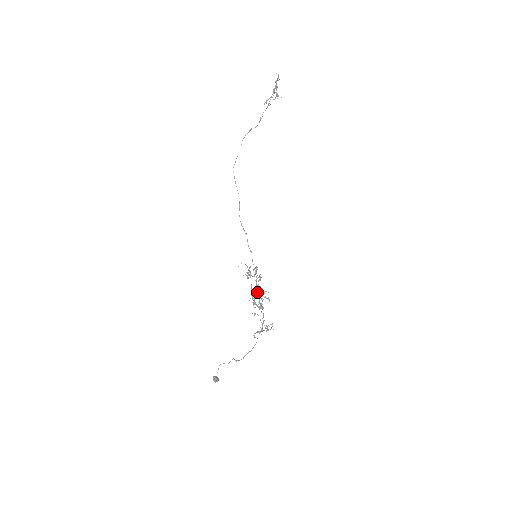
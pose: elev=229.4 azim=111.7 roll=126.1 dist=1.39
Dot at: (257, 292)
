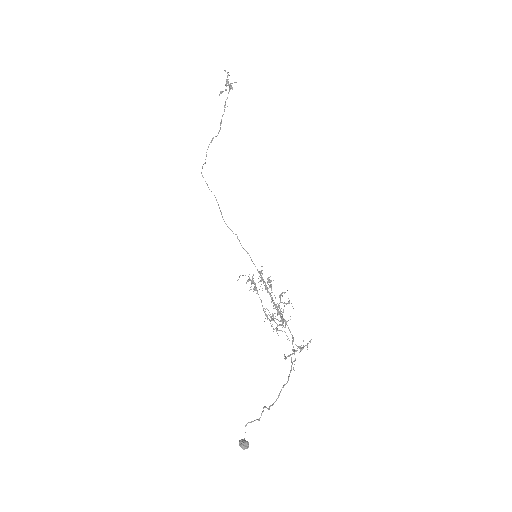
Dot at: (271, 299)
